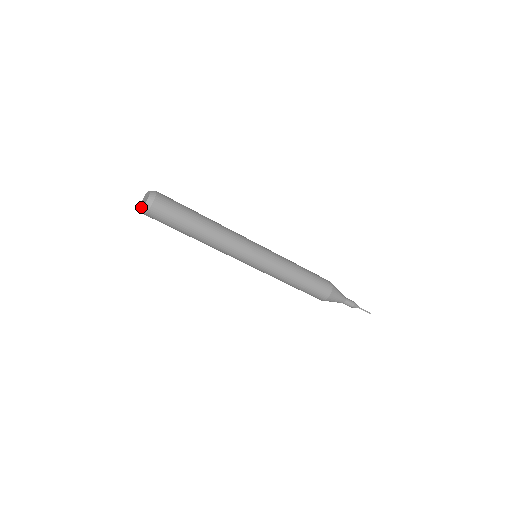
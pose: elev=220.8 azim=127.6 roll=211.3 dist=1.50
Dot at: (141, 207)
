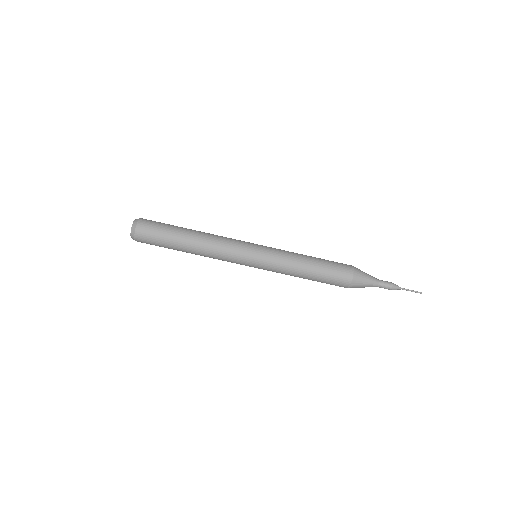
Dot at: (131, 233)
